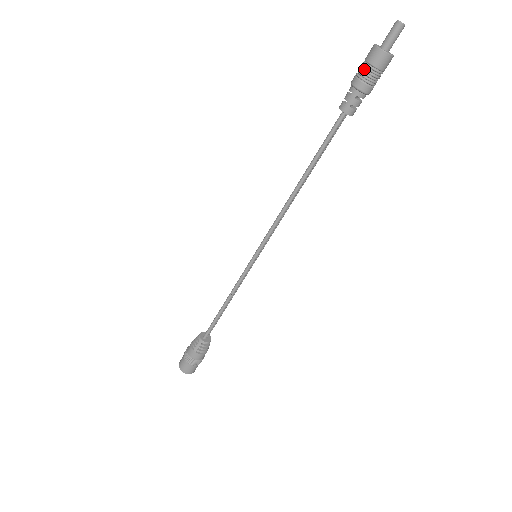
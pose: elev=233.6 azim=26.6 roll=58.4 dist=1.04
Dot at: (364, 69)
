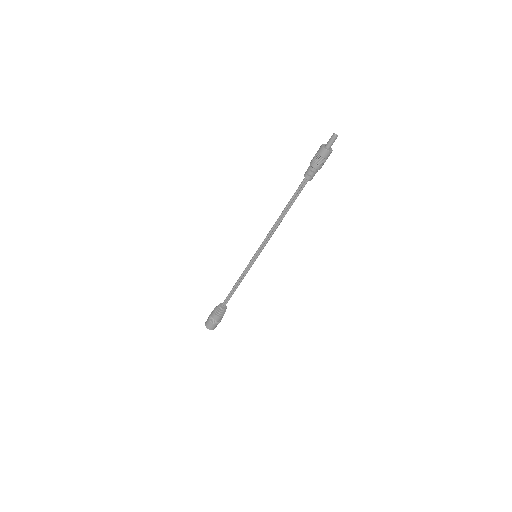
Dot at: (315, 155)
